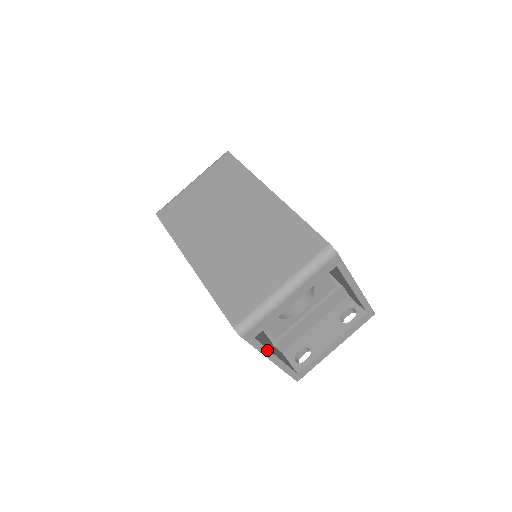
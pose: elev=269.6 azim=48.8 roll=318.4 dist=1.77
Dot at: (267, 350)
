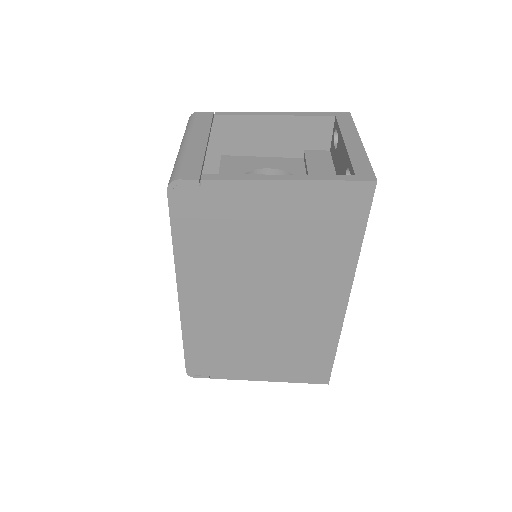
Dot at: (244, 176)
